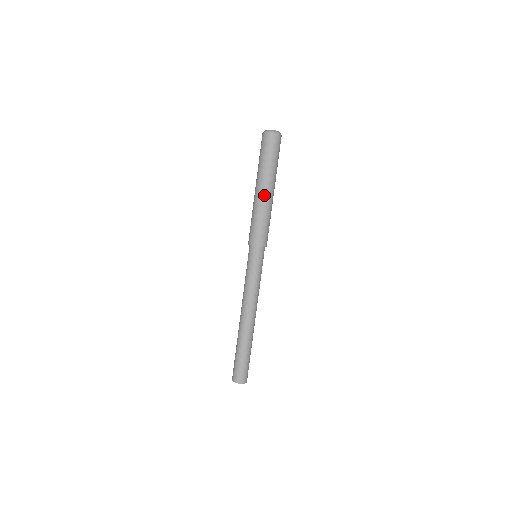
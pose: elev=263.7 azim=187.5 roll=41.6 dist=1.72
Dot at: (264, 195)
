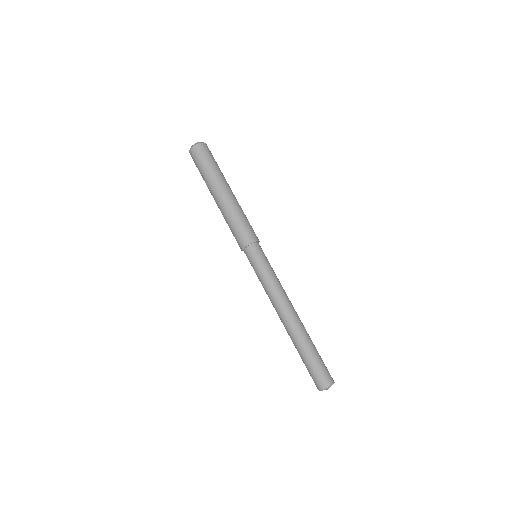
Dot at: (227, 196)
